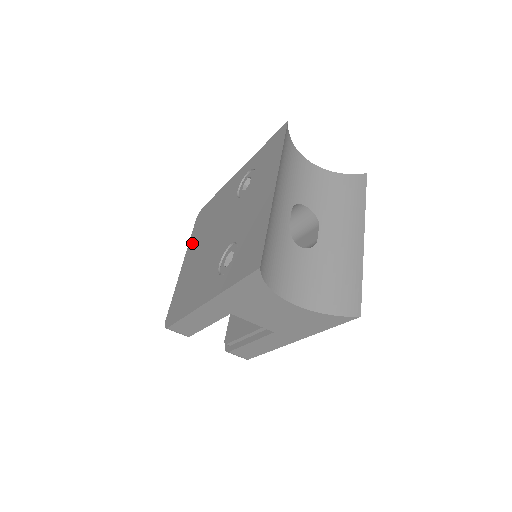
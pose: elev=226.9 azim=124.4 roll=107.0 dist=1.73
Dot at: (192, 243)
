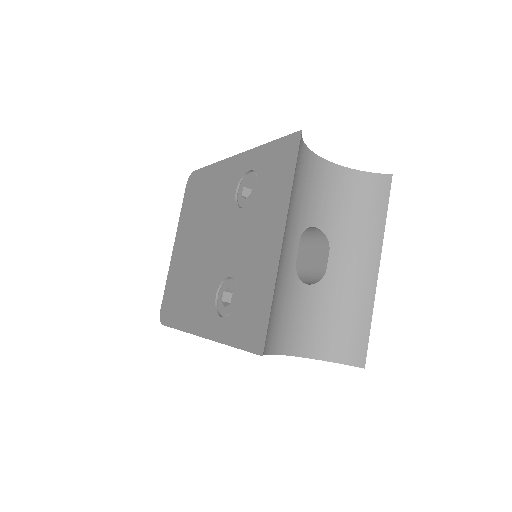
Dot at: (184, 221)
